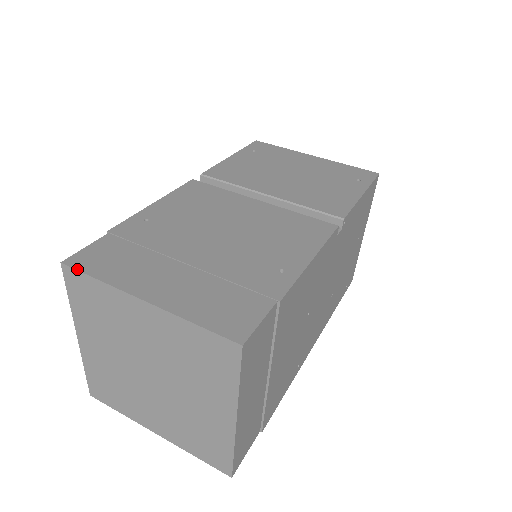
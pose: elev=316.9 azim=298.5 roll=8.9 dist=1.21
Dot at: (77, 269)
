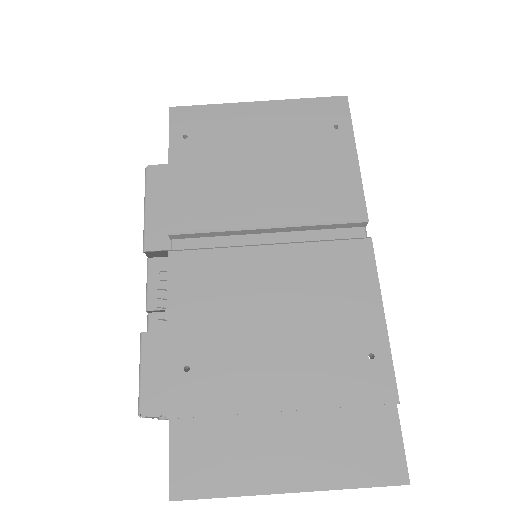
Dot at: (194, 499)
